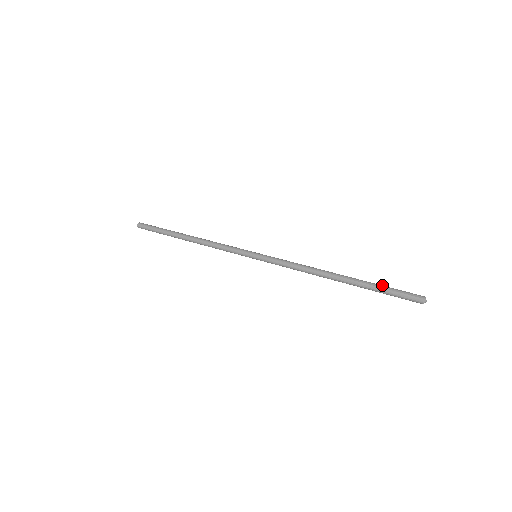
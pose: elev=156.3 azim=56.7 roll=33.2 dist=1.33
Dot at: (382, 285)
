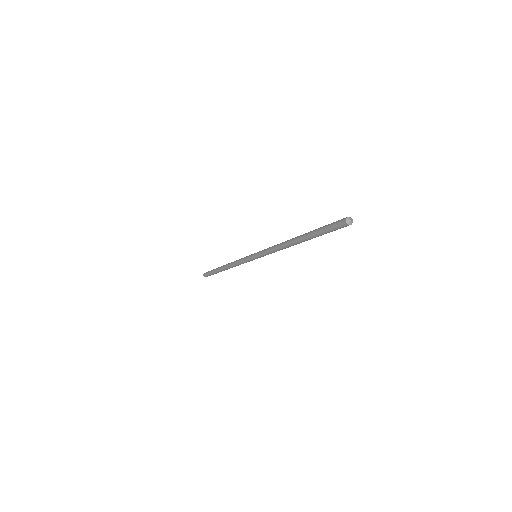
Dot at: occluded
